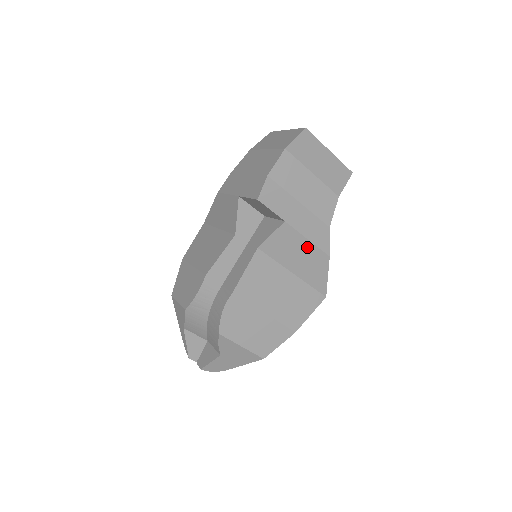
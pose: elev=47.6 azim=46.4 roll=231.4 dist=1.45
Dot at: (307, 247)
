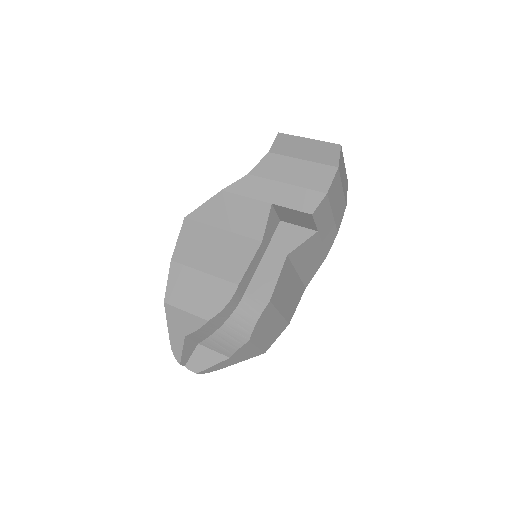
Dot at: (318, 251)
